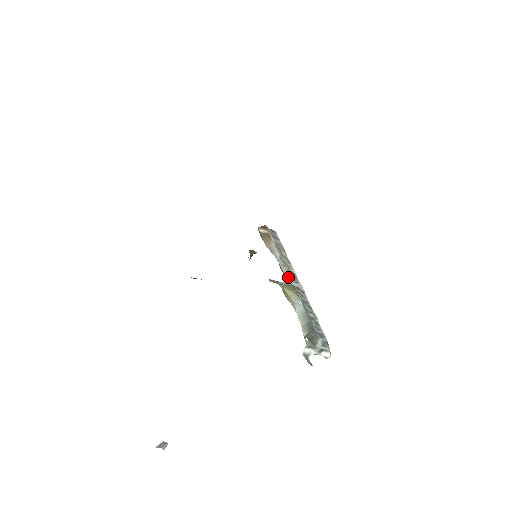
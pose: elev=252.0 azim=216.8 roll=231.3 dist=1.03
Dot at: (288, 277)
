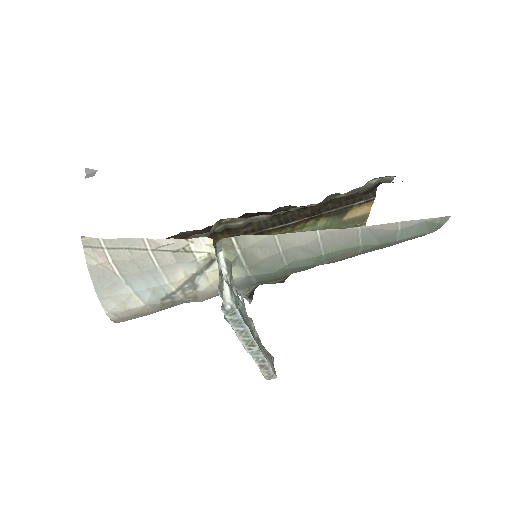
Dot at: (256, 331)
